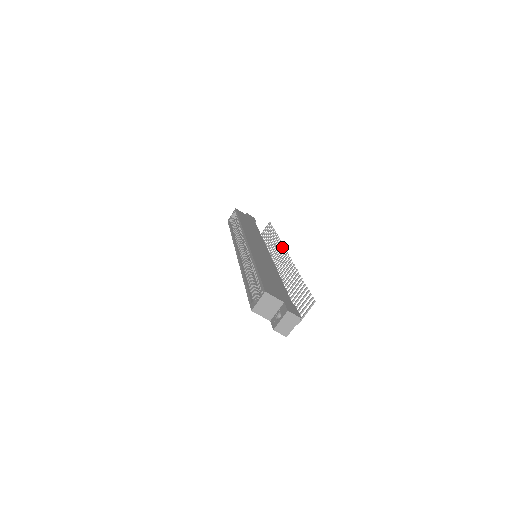
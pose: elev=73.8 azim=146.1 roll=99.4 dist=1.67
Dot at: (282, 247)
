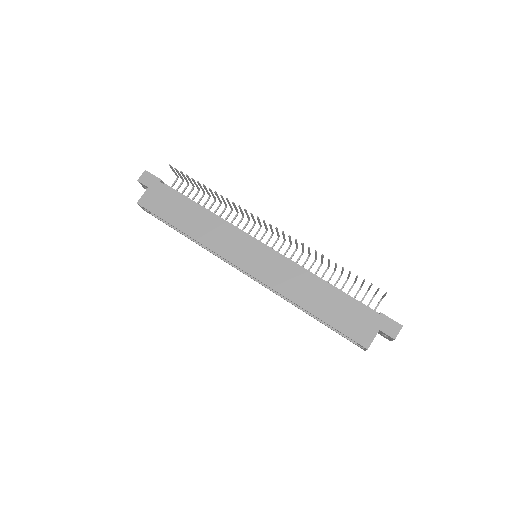
Dot at: occluded
